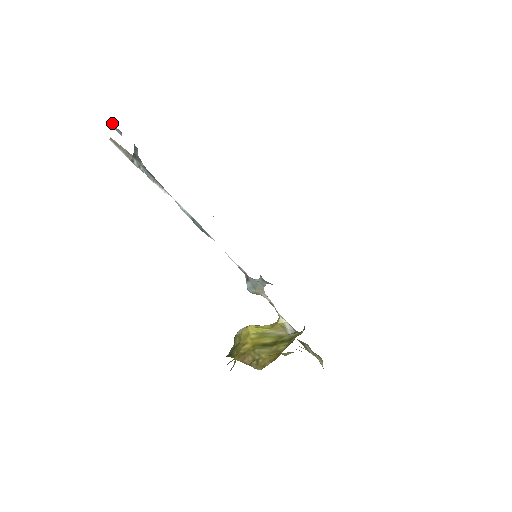
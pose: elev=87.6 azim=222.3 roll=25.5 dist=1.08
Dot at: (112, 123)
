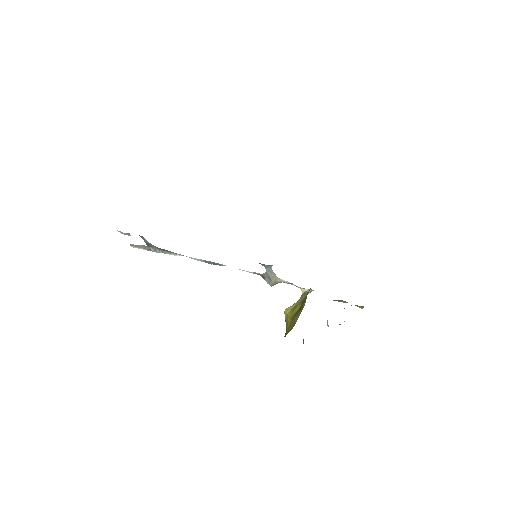
Dot at: (121, 232)
